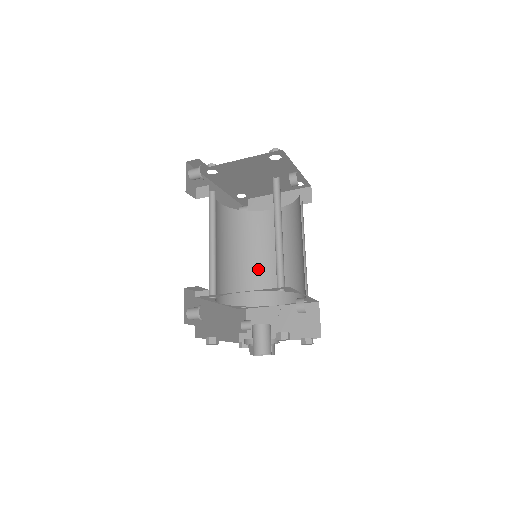
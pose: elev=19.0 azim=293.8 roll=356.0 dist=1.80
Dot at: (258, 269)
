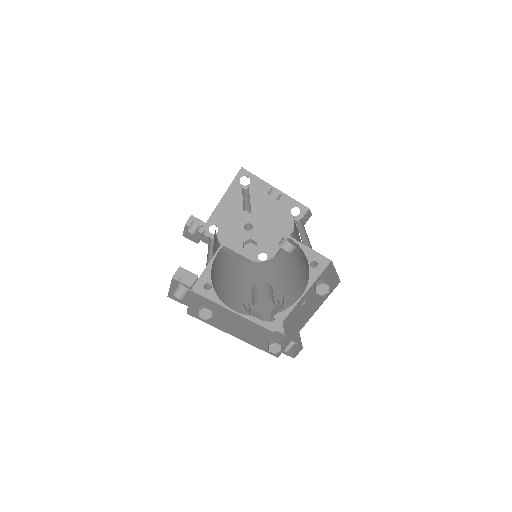
Dot at: (281, 287)
